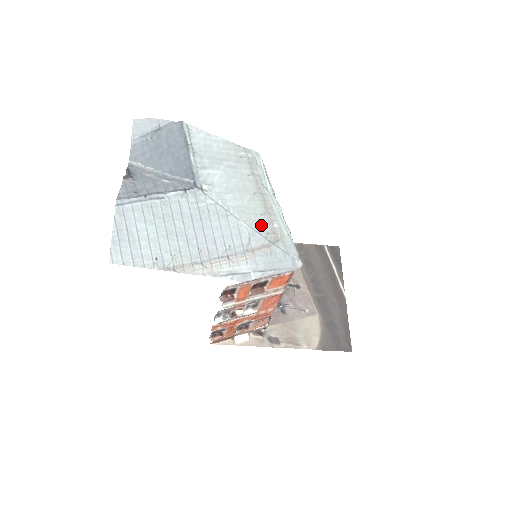
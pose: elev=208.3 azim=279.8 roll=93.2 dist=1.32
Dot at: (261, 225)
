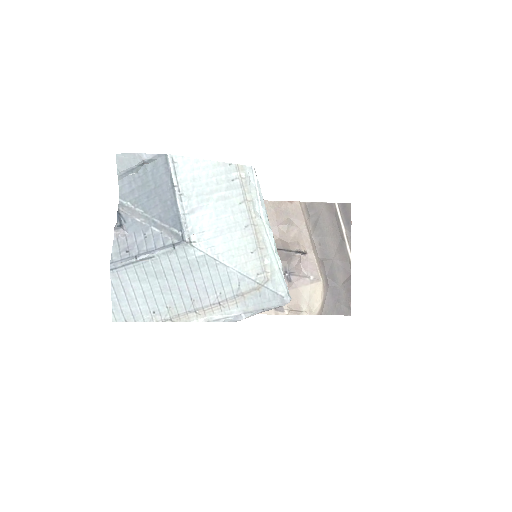
Dot at: (251, 266)
